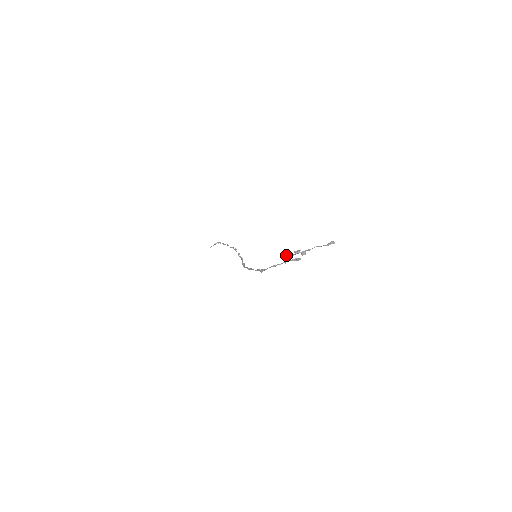
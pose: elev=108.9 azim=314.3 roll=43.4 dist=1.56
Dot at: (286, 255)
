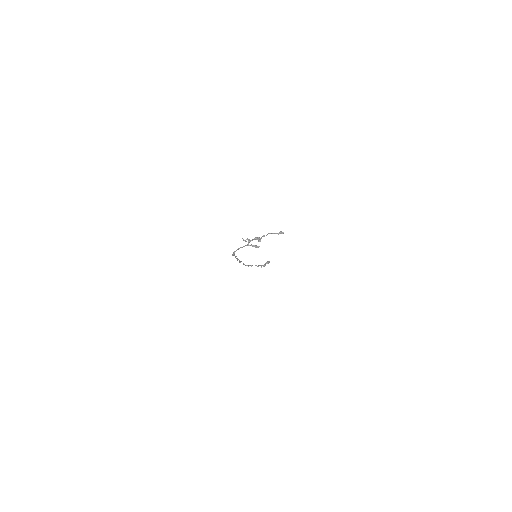
Dot at: (248, 239)
